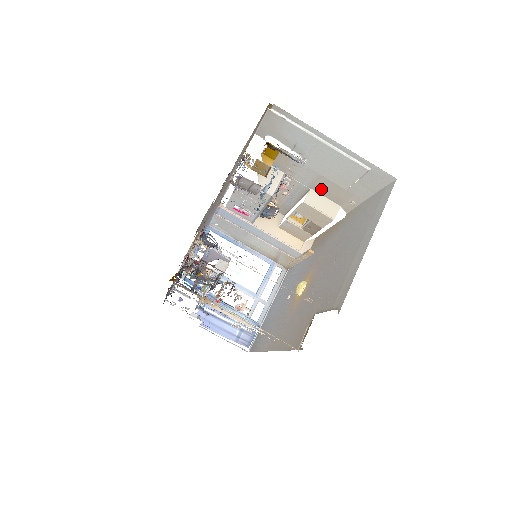
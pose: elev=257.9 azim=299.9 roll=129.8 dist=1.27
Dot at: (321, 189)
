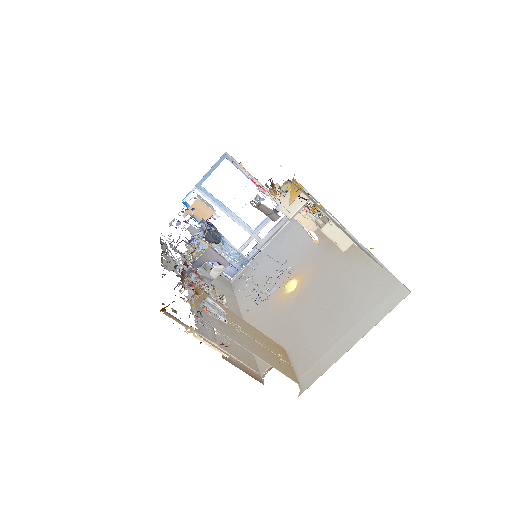
Dot at: occluded
